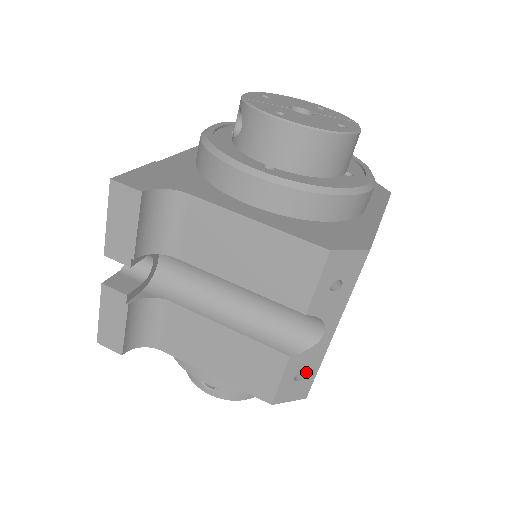
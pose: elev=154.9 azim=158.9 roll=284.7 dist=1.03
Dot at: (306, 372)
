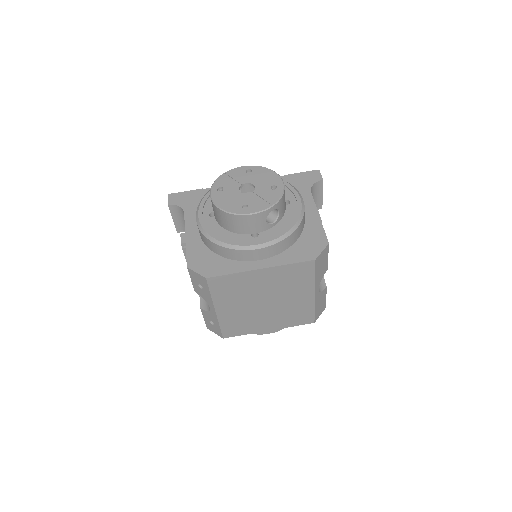
Dot at: (214, 323)
